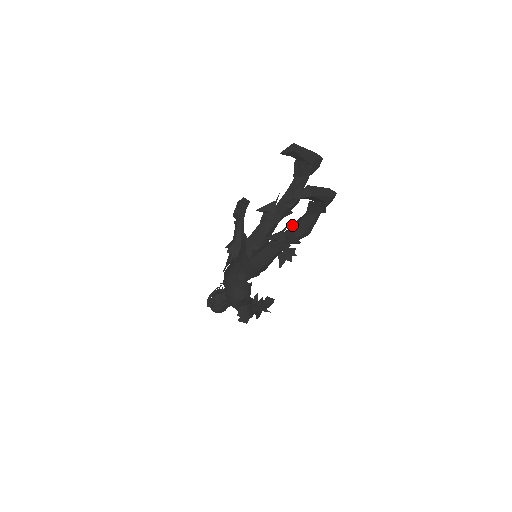
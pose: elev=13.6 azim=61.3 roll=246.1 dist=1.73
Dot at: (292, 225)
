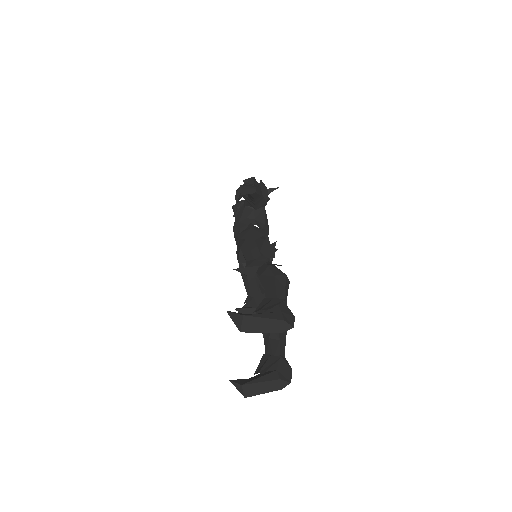
Dot at: occluded
